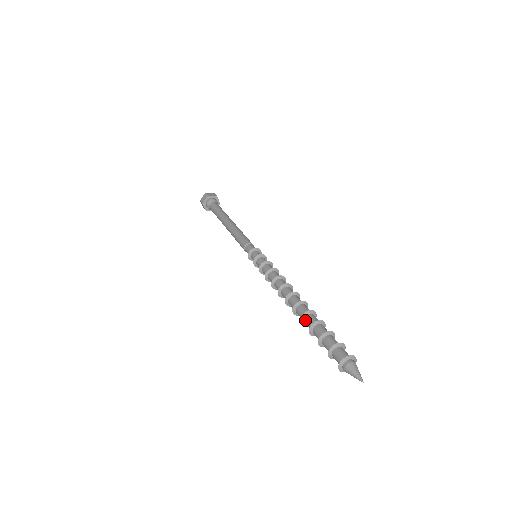
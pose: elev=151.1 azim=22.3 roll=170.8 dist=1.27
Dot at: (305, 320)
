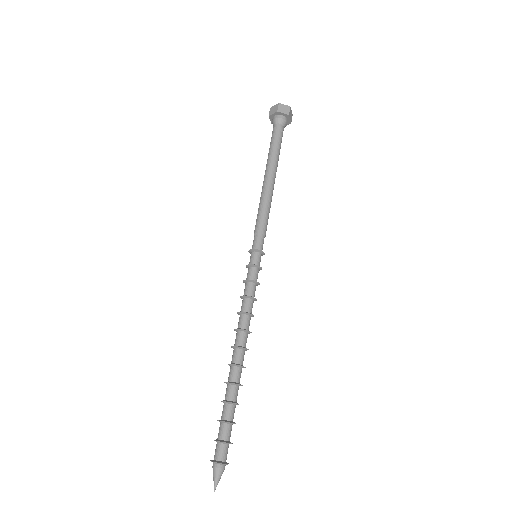
Dot at: (227, 387)
